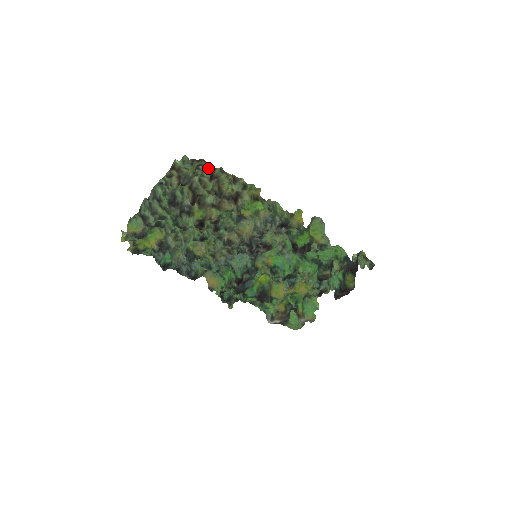
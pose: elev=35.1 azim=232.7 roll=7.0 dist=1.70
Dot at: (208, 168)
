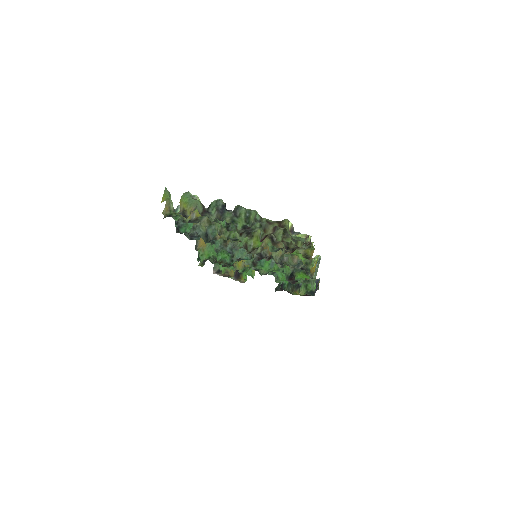
Dot at: occluded
